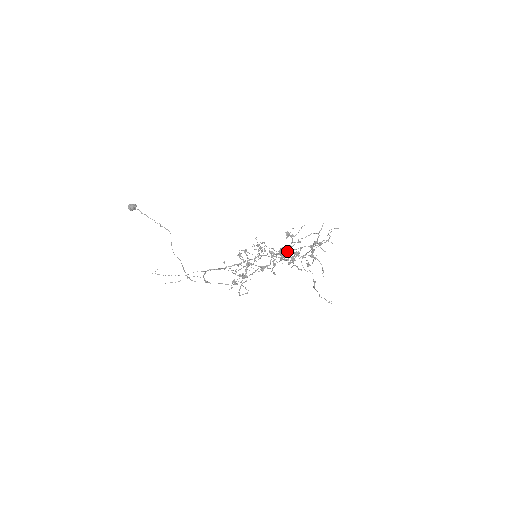
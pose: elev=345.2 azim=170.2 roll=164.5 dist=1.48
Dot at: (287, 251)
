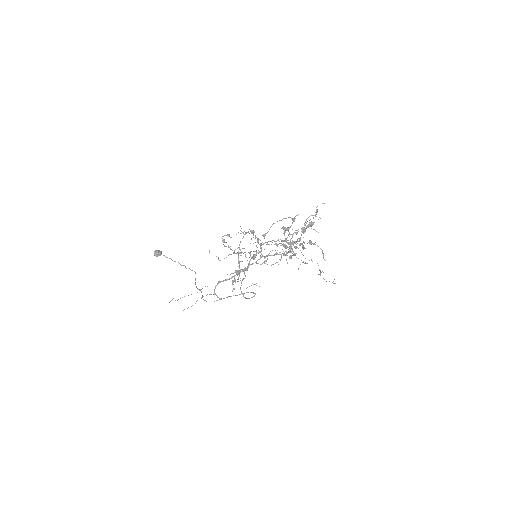
Dot at: (282, 241)
